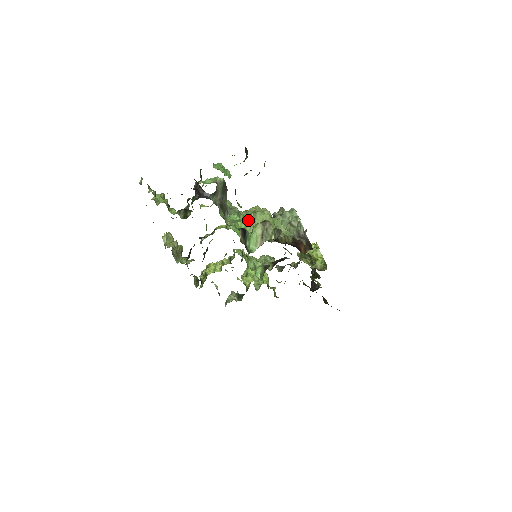
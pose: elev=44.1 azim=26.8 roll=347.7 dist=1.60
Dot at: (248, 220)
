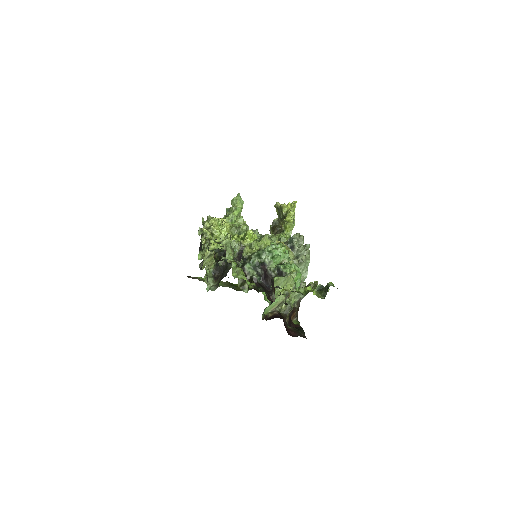
Dot at: (278, 279)
